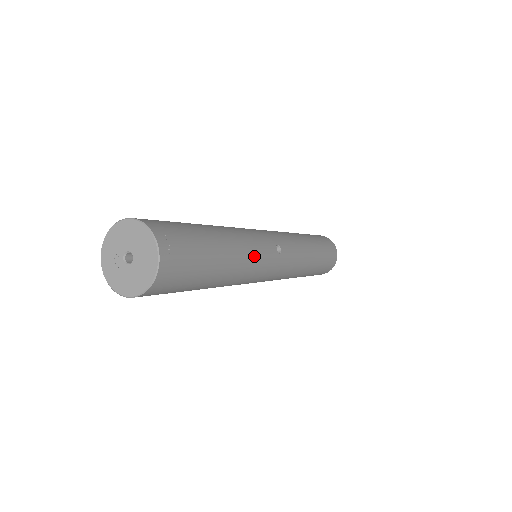
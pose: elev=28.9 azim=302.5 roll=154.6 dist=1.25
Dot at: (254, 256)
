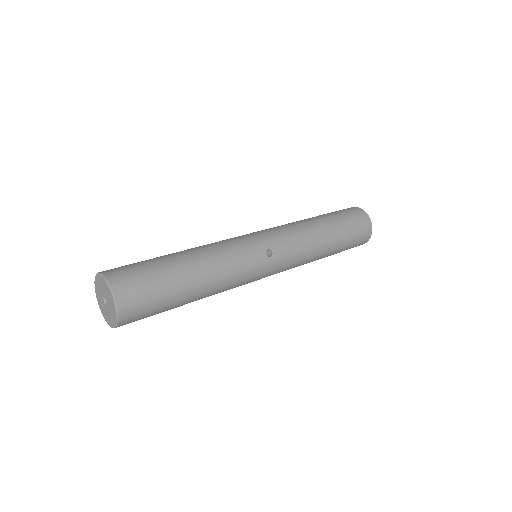
Dot at: (233, 271)
